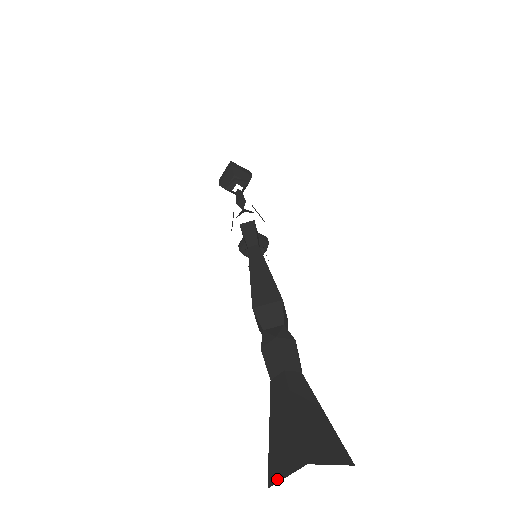
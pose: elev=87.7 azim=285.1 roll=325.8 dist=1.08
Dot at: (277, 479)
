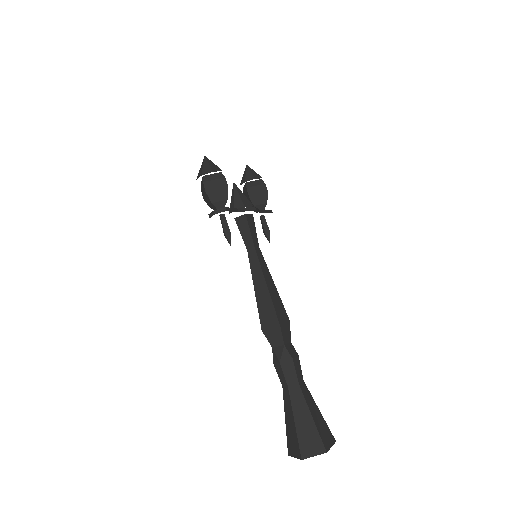
Dot at: (291, 455)
